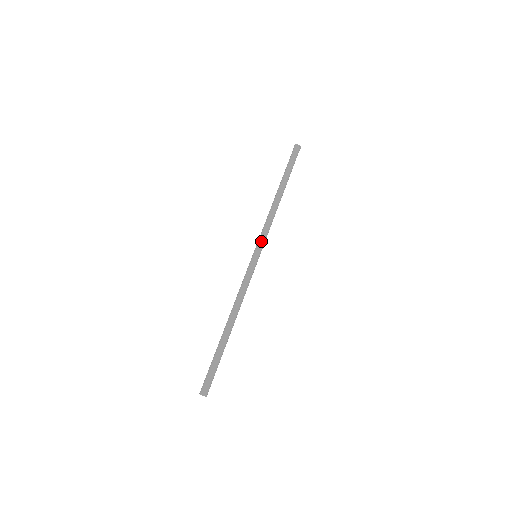
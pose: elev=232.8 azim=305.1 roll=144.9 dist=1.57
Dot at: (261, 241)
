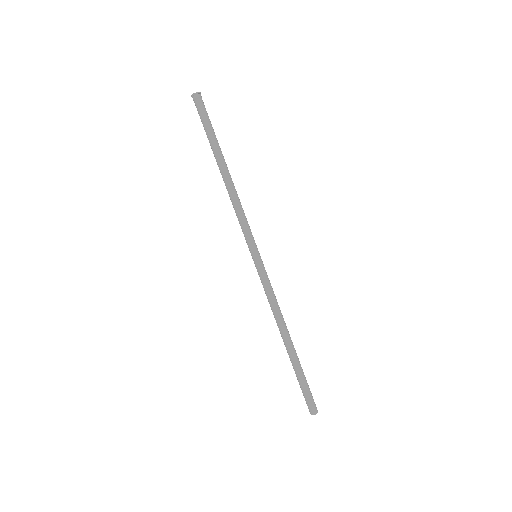
Dot at: (247, 239)
